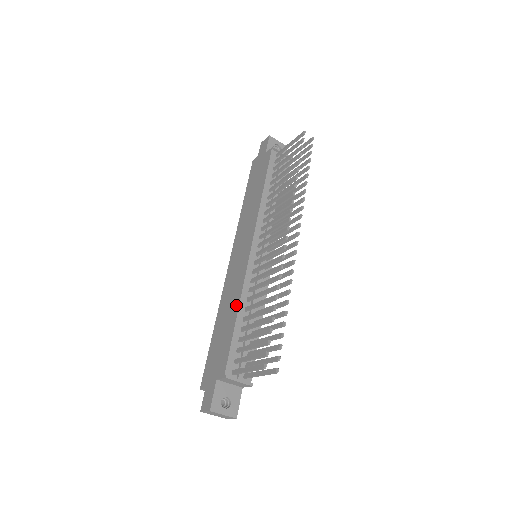
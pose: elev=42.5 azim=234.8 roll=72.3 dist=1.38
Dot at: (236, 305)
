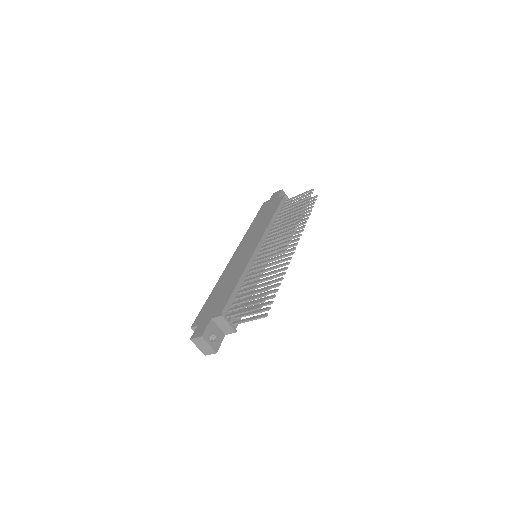
Dot at: (238, 276)
